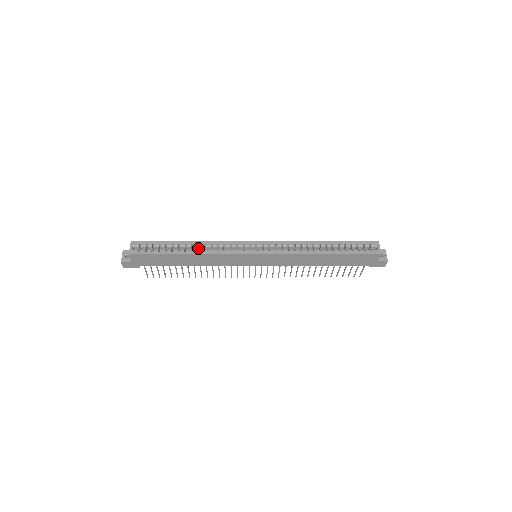
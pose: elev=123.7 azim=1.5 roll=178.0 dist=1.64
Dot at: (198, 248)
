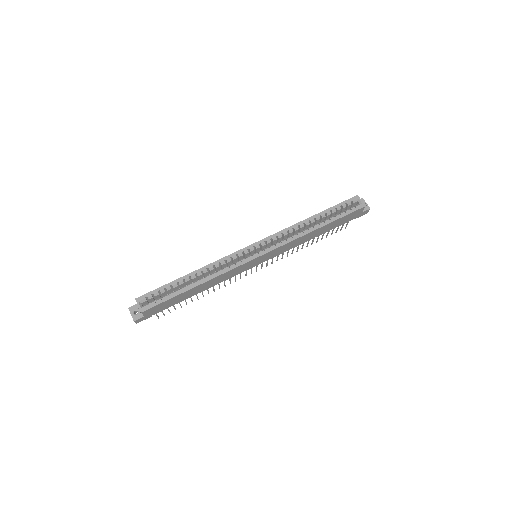
Dot at: occluded
